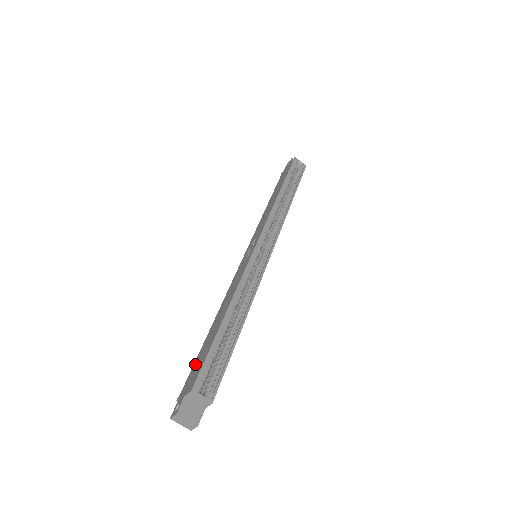
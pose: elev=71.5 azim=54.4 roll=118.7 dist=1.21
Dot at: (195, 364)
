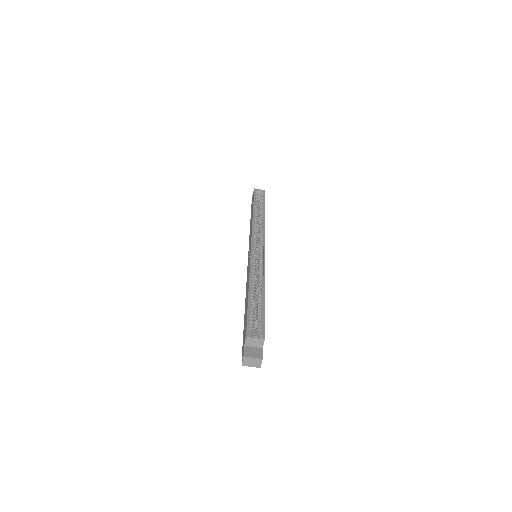
Dot at: occluded
